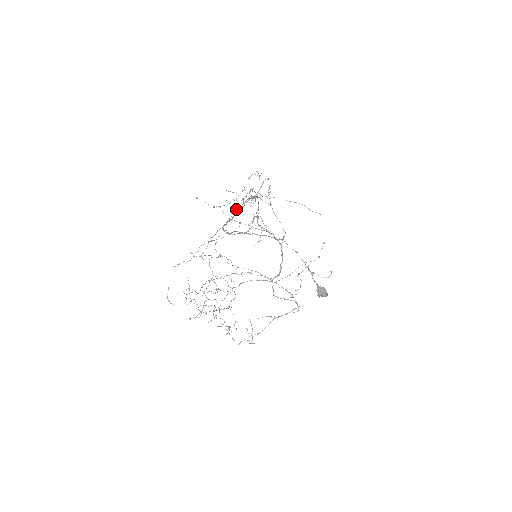
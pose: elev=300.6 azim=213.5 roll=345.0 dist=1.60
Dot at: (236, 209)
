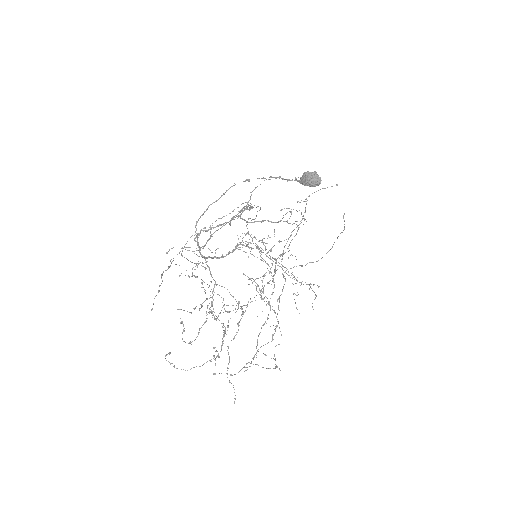
Dot at: (279, 301)
